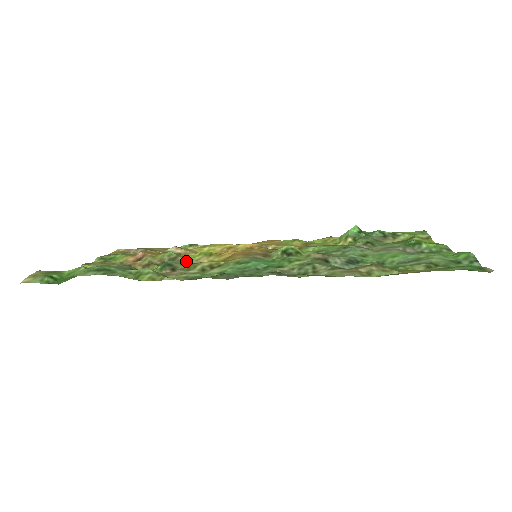
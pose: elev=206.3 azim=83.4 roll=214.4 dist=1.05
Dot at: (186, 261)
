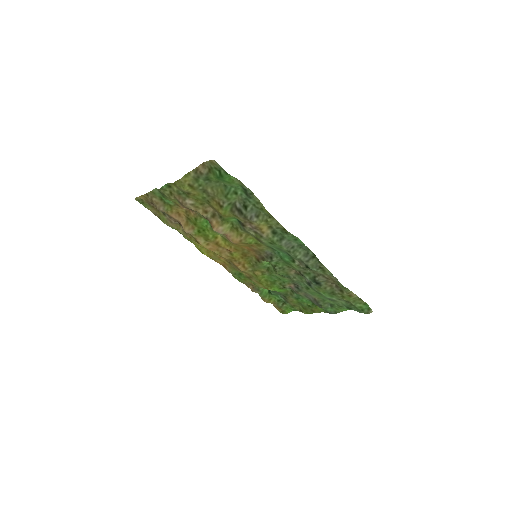
Dot at: occluded
